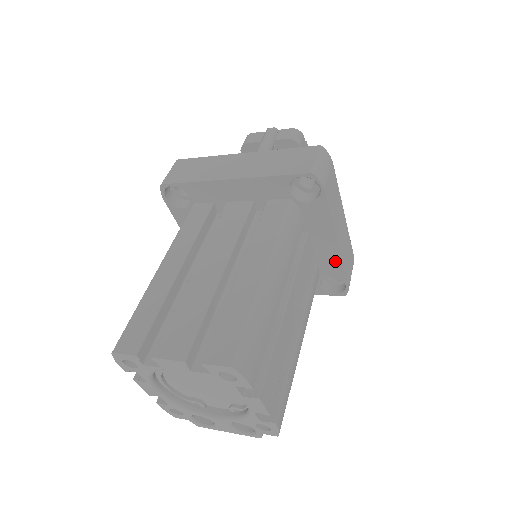
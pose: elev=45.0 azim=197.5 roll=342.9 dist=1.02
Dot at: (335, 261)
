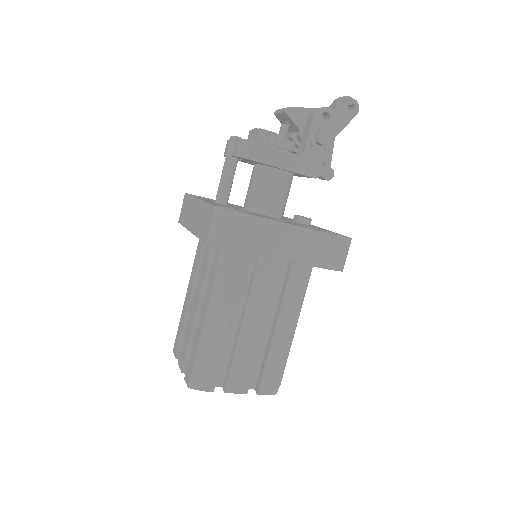
Dot at: (300, 263)
